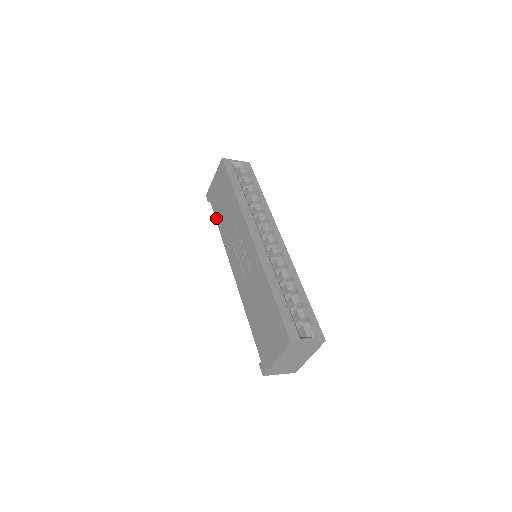
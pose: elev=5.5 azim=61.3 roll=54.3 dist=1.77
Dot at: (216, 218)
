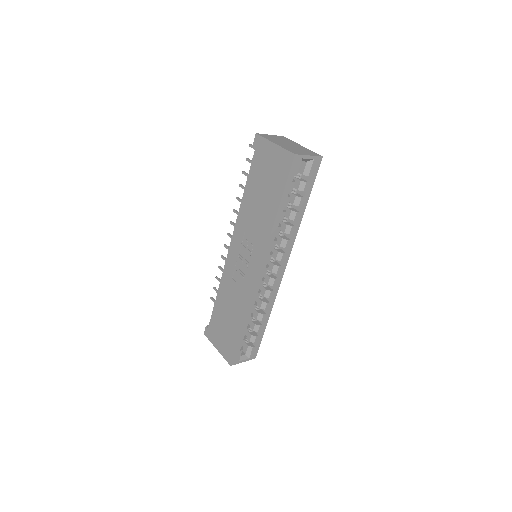
Dot at: (248, 182)
